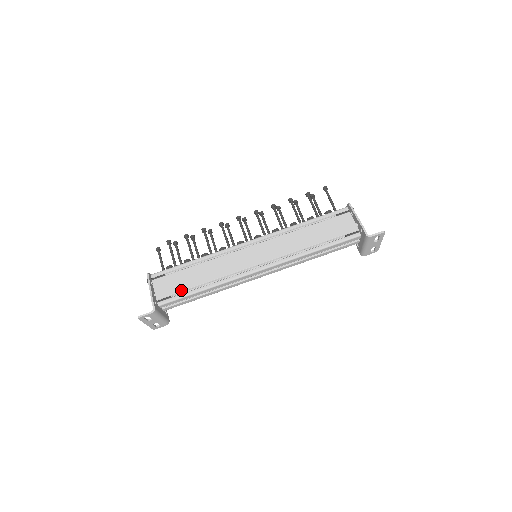
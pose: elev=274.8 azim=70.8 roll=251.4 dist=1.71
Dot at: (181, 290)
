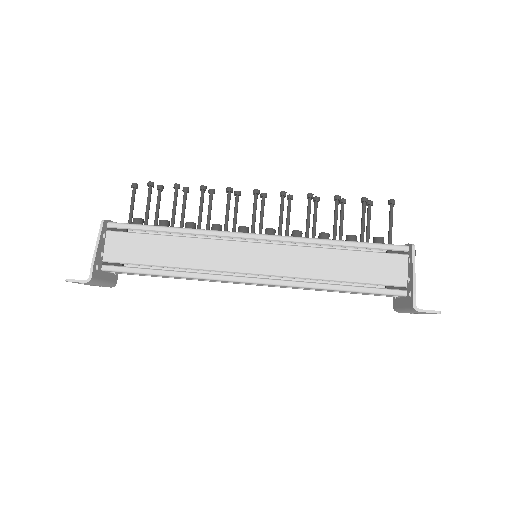
Dot at: (138, 262)
